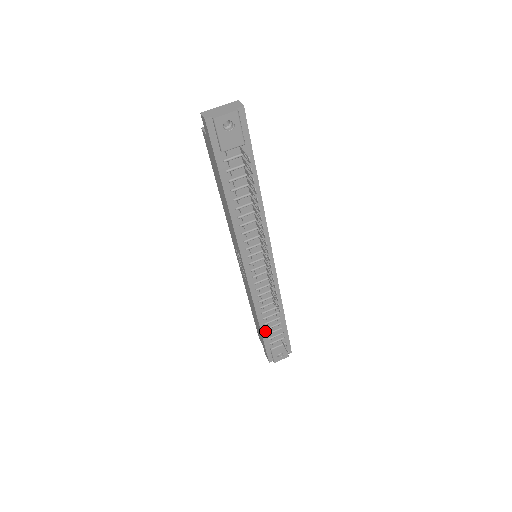
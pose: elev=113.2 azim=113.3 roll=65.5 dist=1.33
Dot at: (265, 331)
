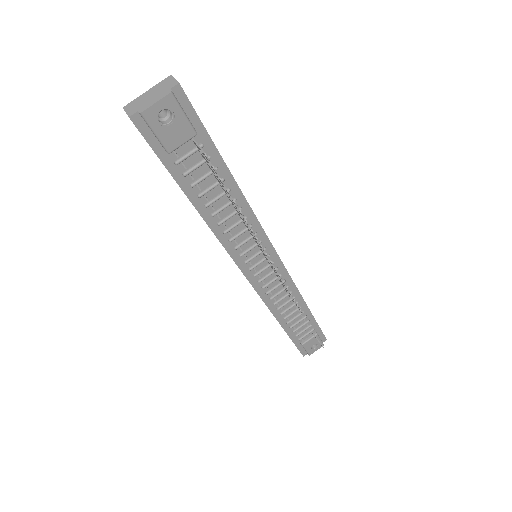
Dot at: (290, 329)
